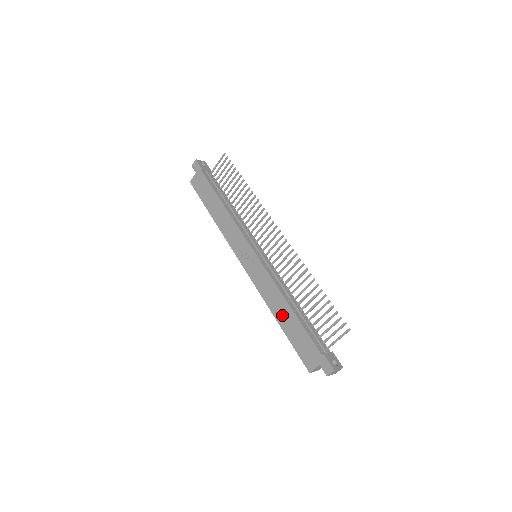
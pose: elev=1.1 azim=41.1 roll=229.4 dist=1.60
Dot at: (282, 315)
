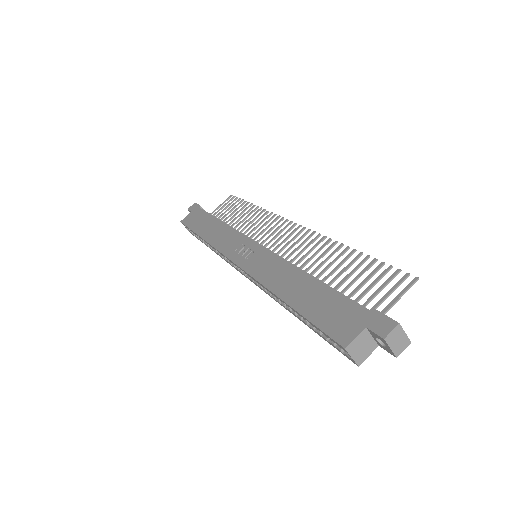
Dot at: (293, 289)
